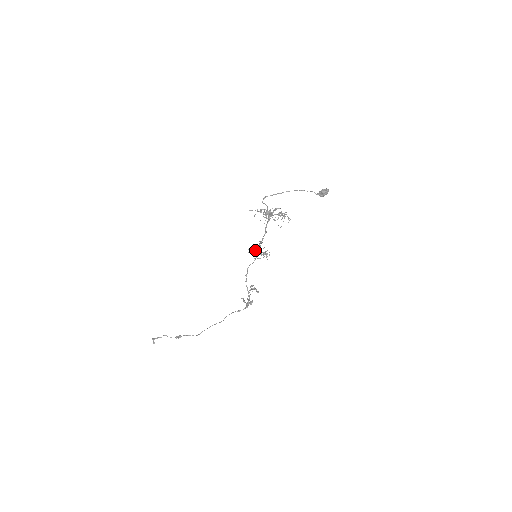
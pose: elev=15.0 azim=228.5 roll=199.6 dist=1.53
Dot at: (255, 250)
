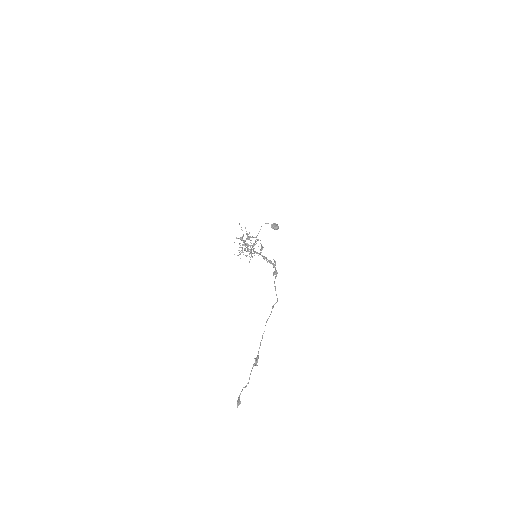
Dot at: occluded
